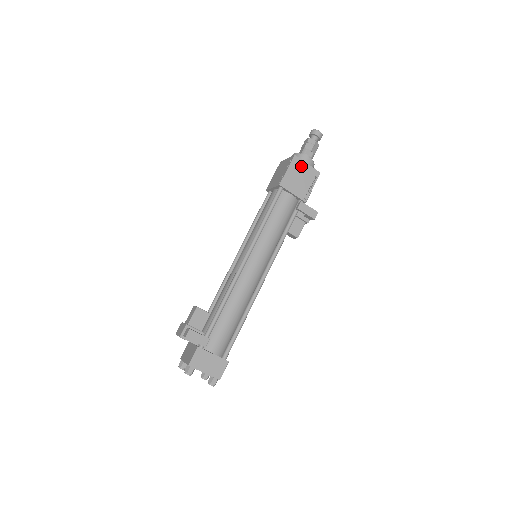
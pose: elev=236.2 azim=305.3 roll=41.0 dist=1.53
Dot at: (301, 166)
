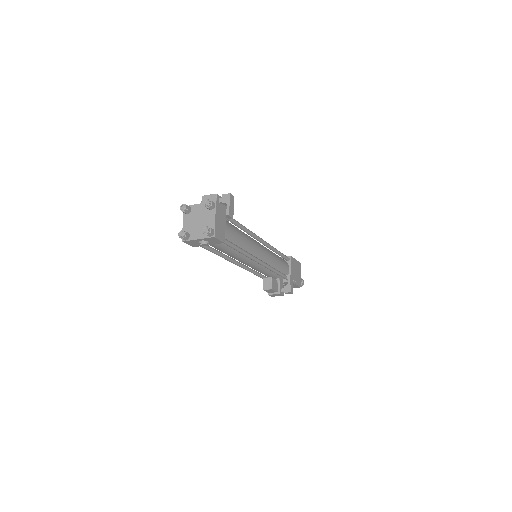
Dot at: (299, 270)
